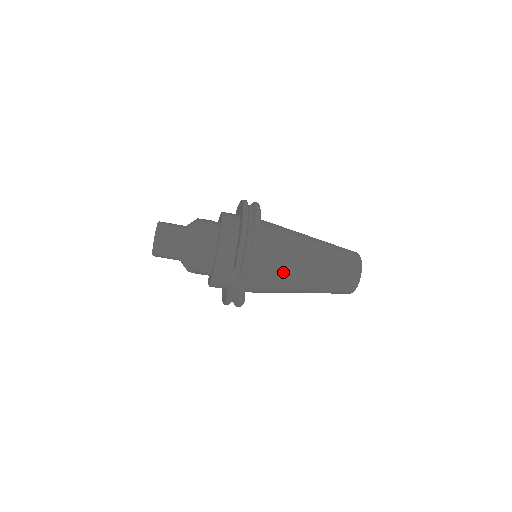
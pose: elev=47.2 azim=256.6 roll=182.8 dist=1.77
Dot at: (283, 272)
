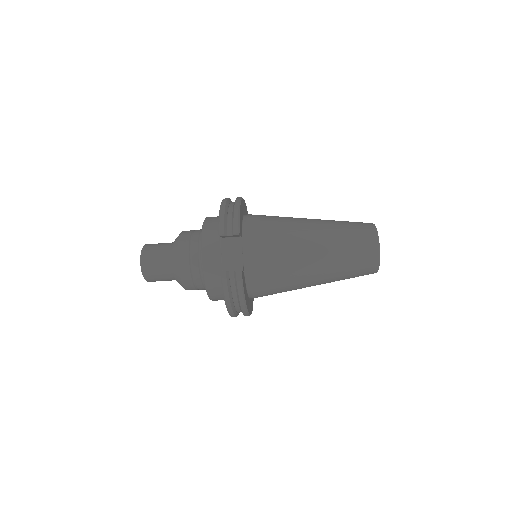
Dot at: (280, 237)
